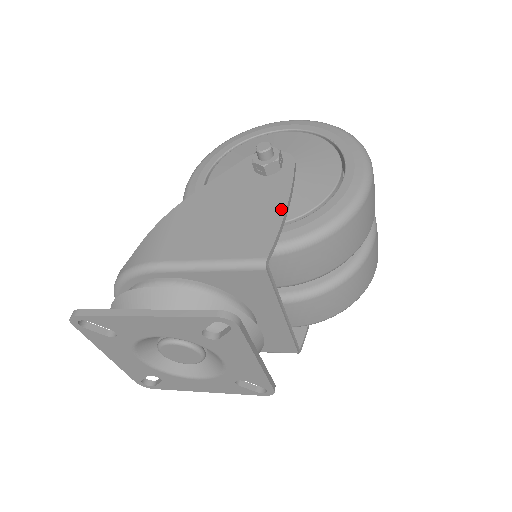
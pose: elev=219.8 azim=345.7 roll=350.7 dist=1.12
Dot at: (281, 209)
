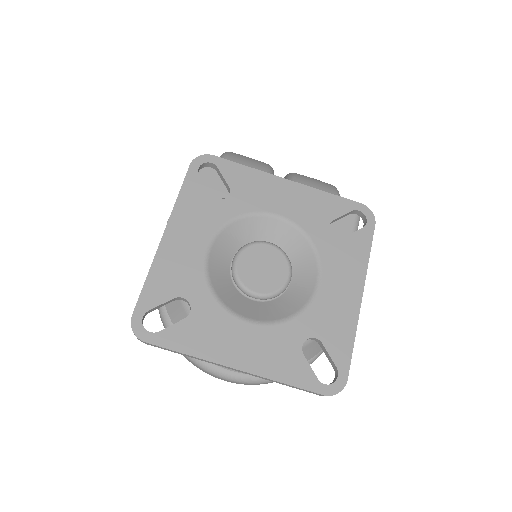
Dot at: occluded
